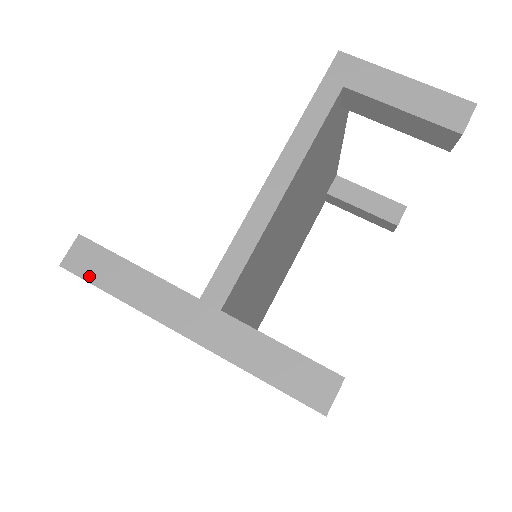
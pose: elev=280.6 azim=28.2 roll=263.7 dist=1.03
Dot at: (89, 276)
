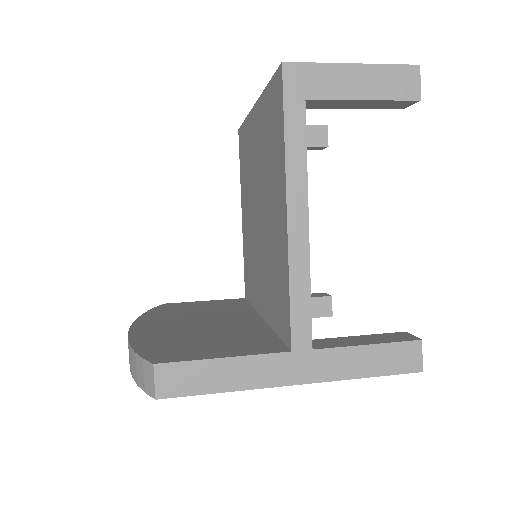
Dot at: (189, 391)
